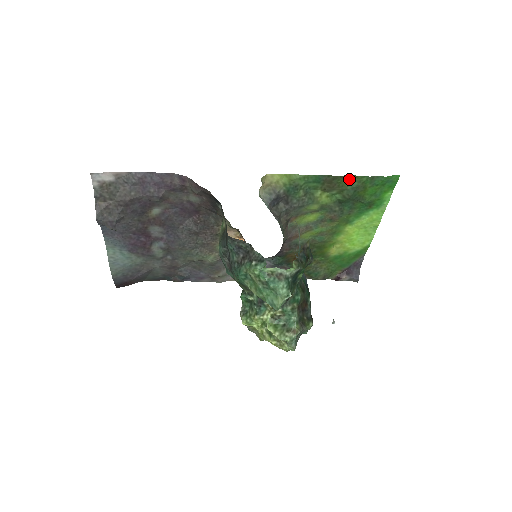
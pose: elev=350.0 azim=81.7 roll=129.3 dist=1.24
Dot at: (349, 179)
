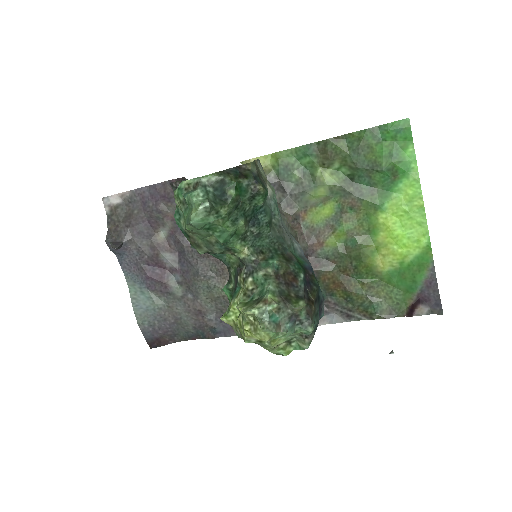
Dot at: (346, 142)
